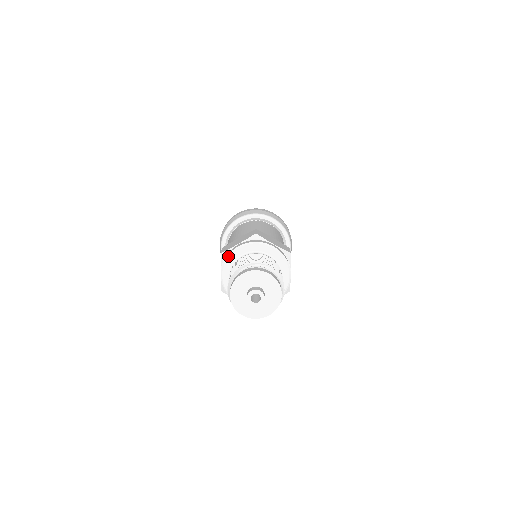
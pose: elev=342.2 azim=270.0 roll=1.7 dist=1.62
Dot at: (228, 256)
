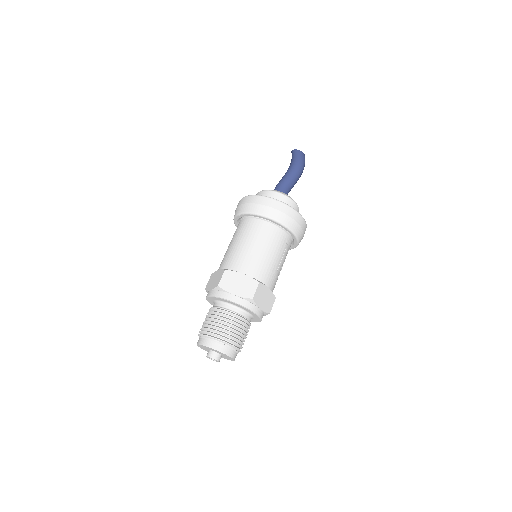
Dot at: (206, 299)
